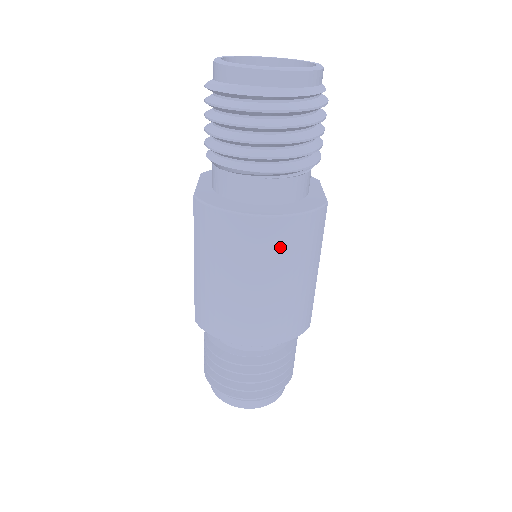
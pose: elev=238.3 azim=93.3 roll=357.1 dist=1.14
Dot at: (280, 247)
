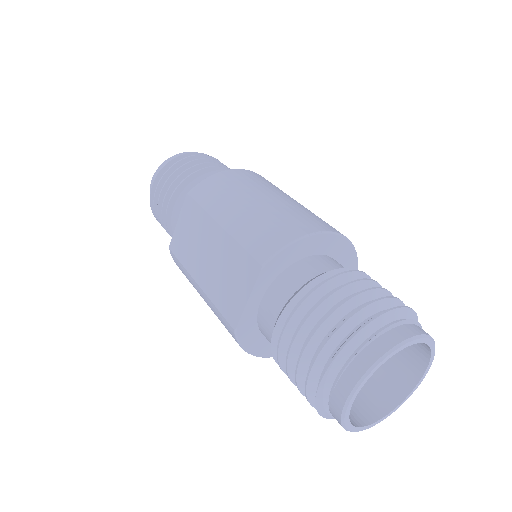
Dot at: occluded
